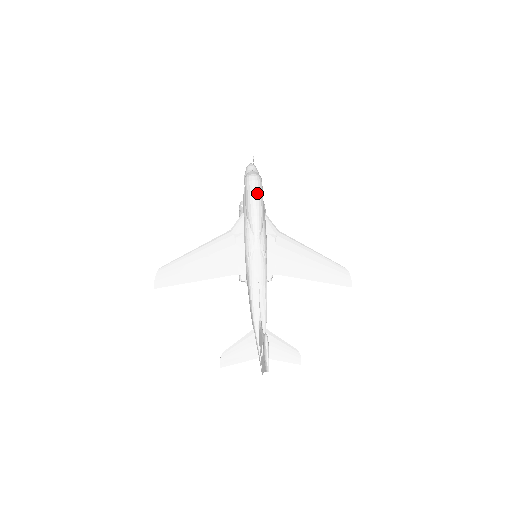
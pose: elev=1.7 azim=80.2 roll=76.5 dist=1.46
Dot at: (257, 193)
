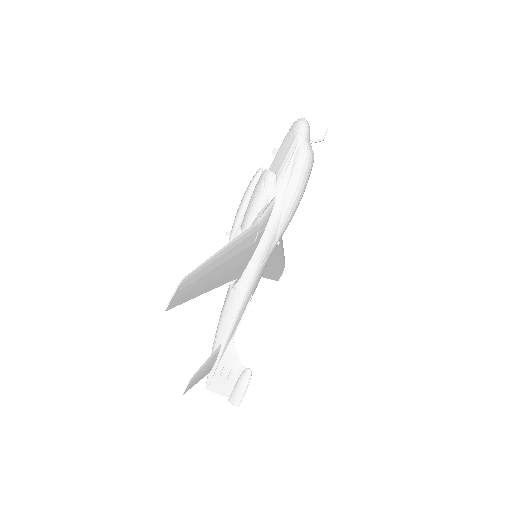
Dot at: occluded
